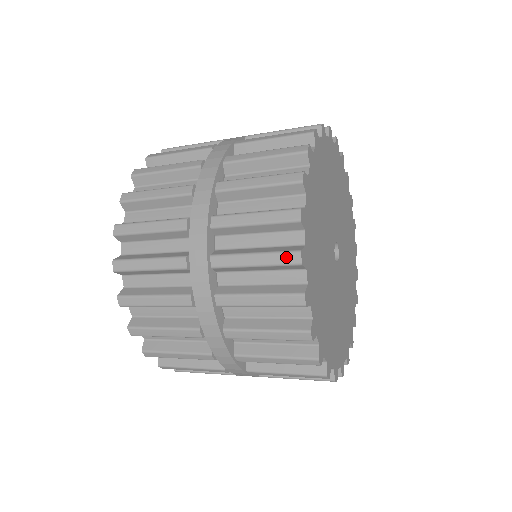
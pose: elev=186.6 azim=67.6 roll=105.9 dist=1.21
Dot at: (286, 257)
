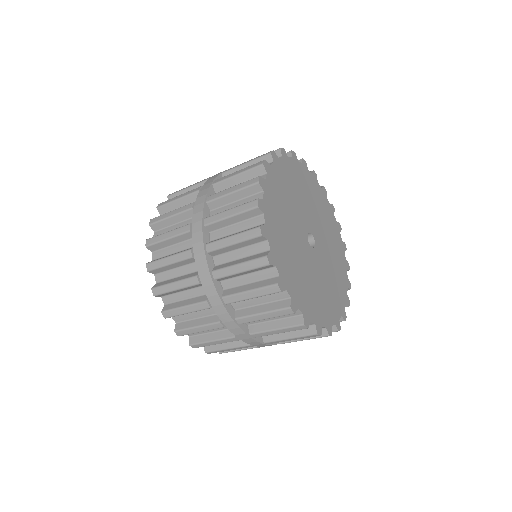
Dot at: (250, 181)
